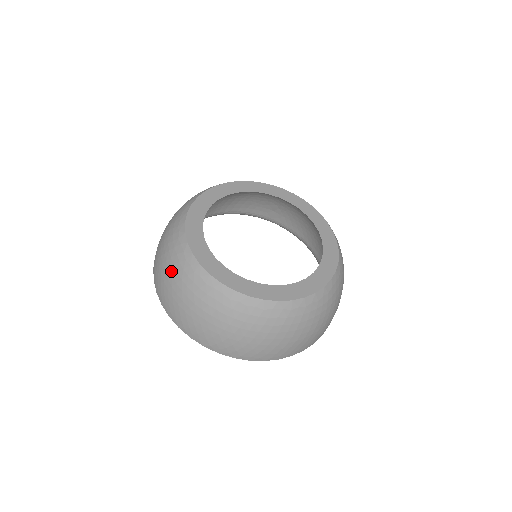
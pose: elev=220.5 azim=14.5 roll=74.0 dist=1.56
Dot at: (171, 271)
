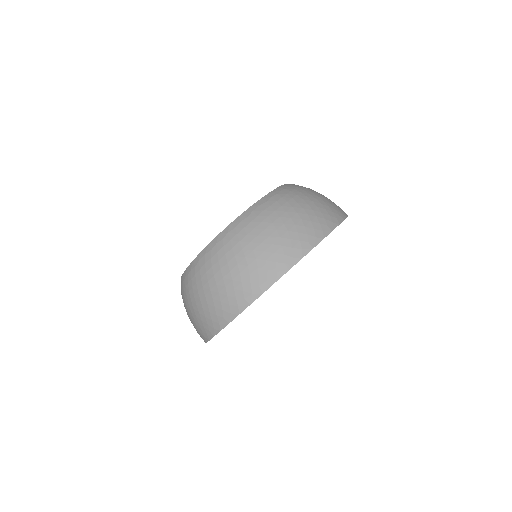
Dot at: occluded
